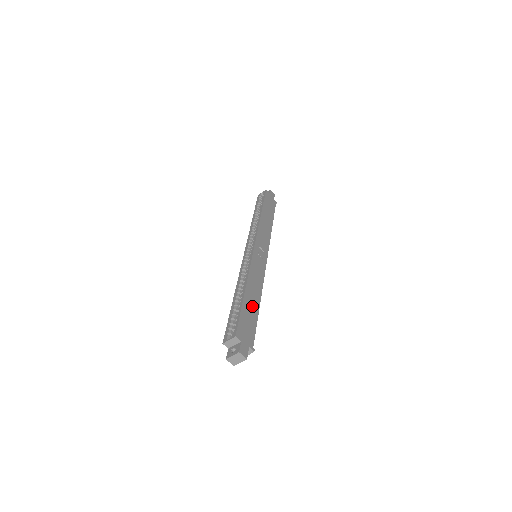
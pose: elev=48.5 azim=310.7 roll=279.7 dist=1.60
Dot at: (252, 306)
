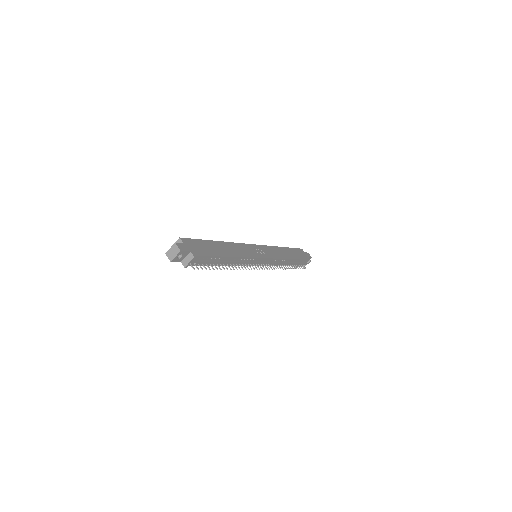
Dot at: (218, 249)
